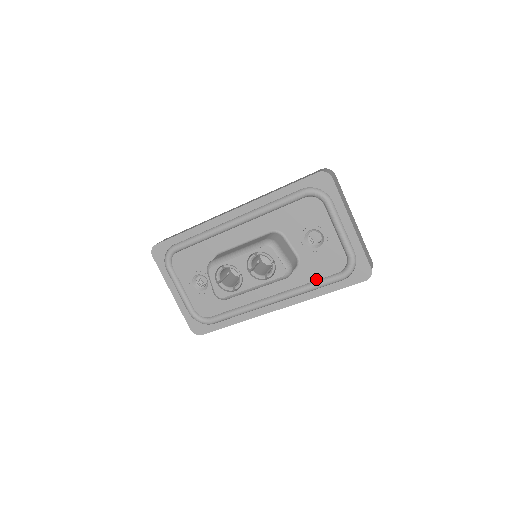
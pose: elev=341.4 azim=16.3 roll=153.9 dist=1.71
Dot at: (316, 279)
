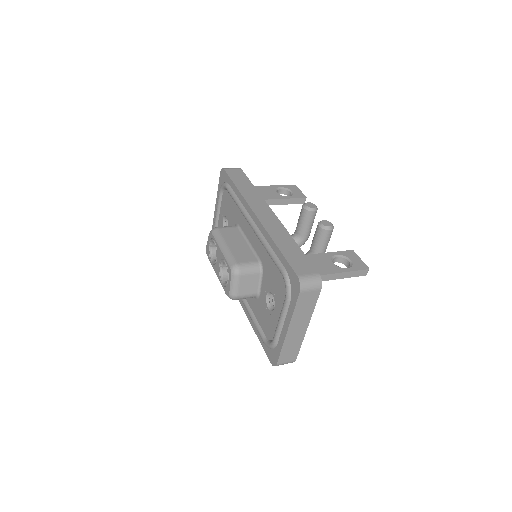
Dot at: (257, 319)
